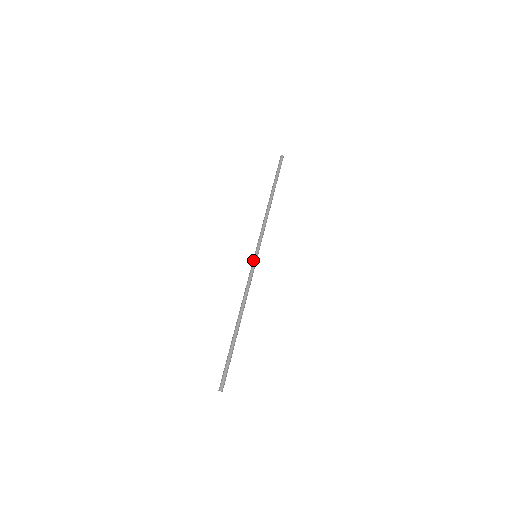
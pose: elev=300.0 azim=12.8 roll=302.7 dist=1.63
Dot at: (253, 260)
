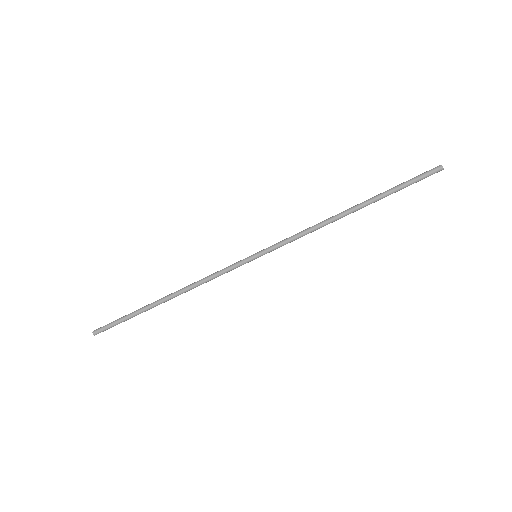
Dot at: (248, 261)
